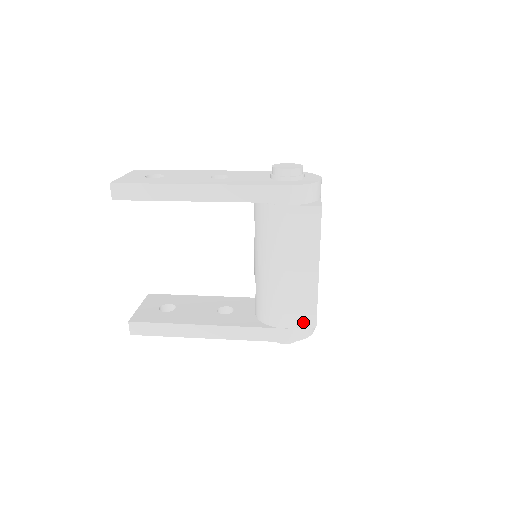
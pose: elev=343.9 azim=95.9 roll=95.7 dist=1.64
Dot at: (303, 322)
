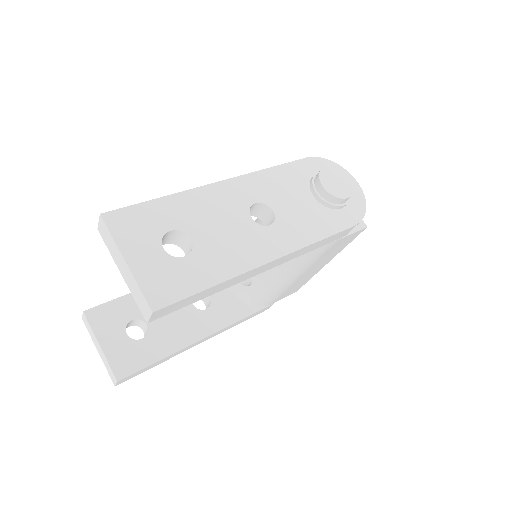
Dot at: occluded
